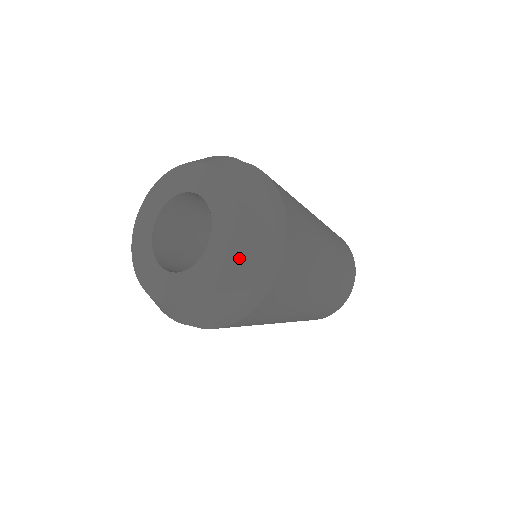
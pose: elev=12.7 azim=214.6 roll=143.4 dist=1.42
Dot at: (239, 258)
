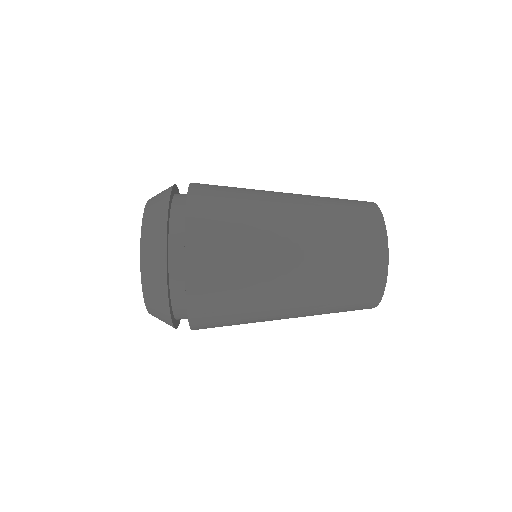
Dot at: (146, 239)
